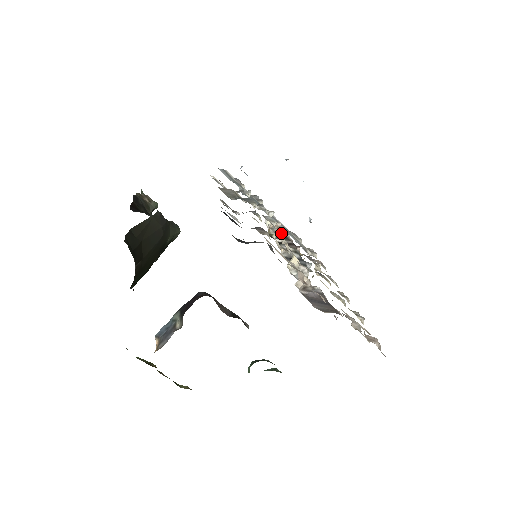
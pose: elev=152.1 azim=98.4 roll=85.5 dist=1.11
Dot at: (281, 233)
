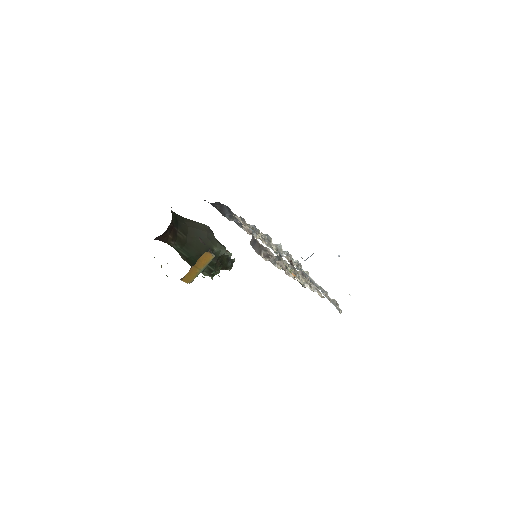
Dot at: occluded
